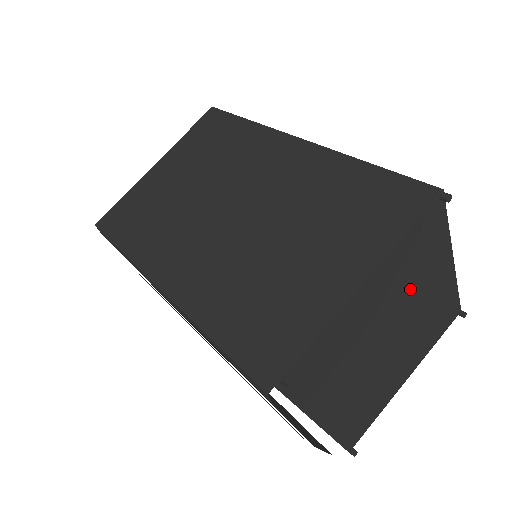
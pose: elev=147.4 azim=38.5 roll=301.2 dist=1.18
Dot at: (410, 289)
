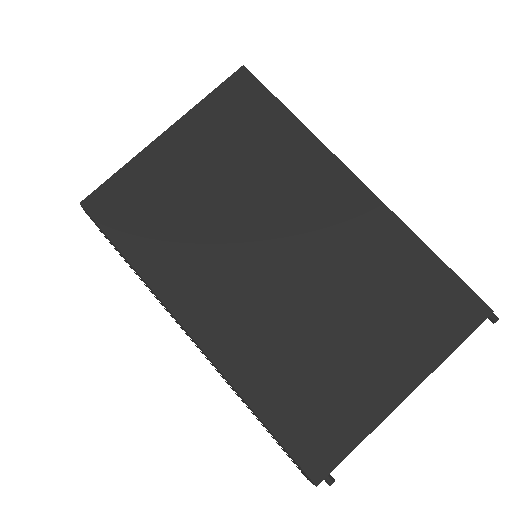
Dot at: occluded
